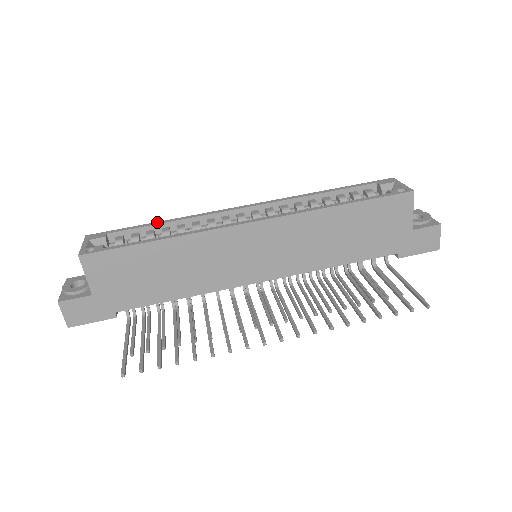
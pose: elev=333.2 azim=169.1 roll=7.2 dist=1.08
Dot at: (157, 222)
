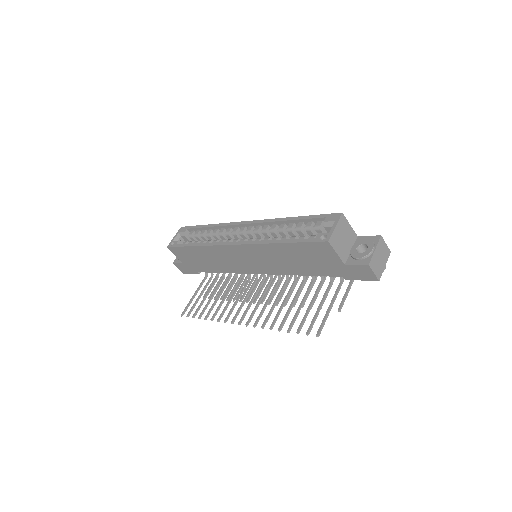
Dot at: (207, 225)
